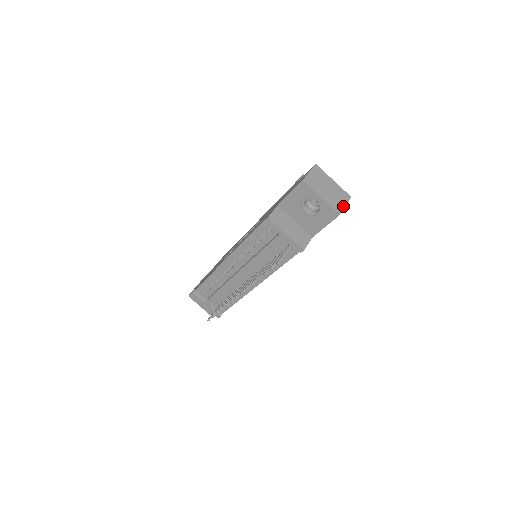
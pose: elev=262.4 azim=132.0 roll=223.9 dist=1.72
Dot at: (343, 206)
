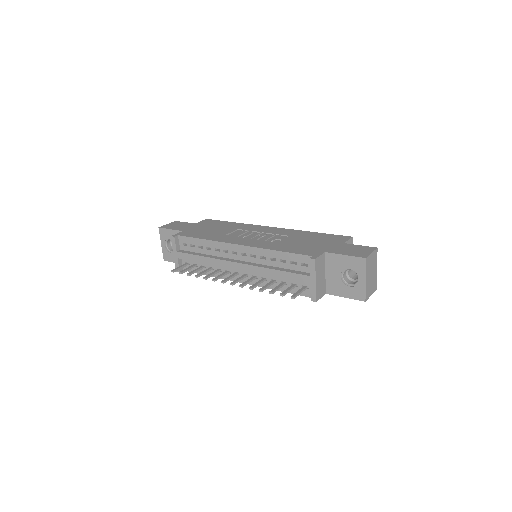
Dot at: (370, 295)
